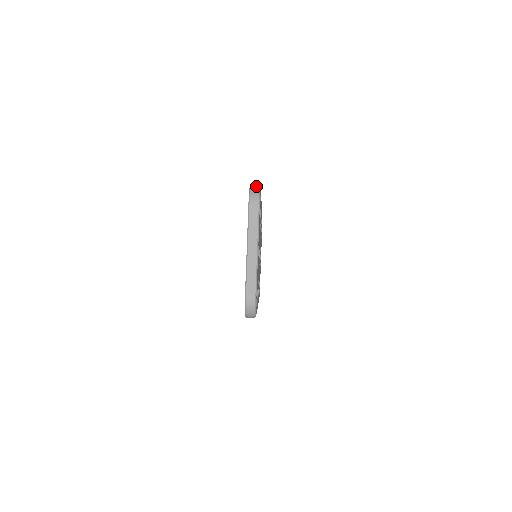
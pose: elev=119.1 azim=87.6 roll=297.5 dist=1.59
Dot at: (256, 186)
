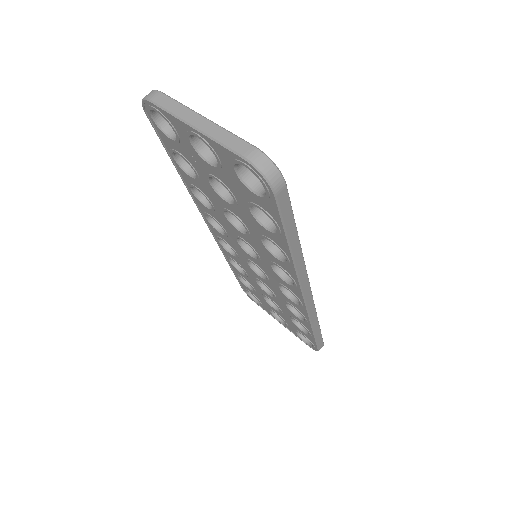
Dot at: occluded
